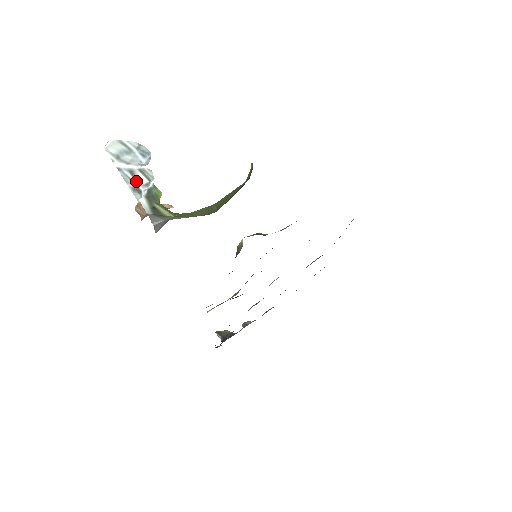
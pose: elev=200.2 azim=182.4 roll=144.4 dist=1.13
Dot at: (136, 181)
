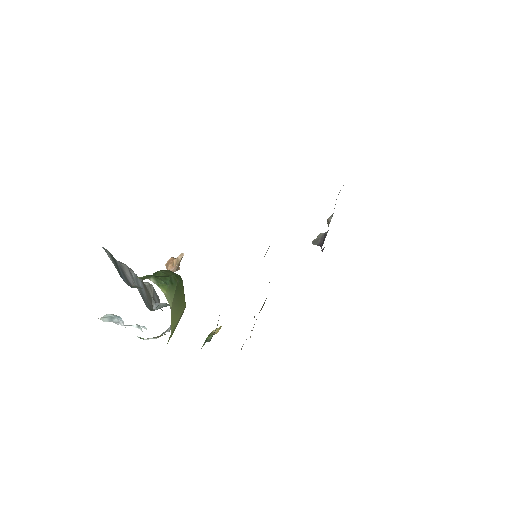
Dot at: occluded
